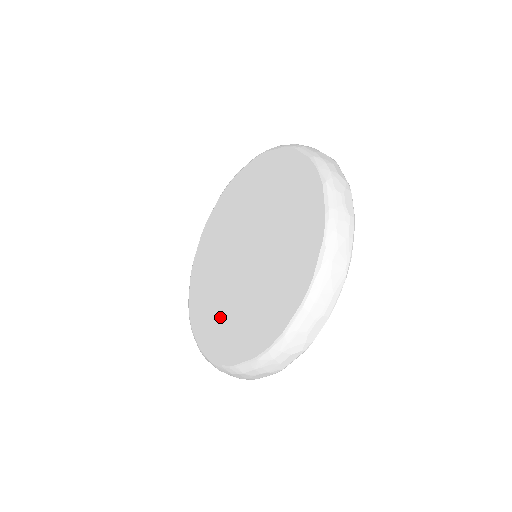
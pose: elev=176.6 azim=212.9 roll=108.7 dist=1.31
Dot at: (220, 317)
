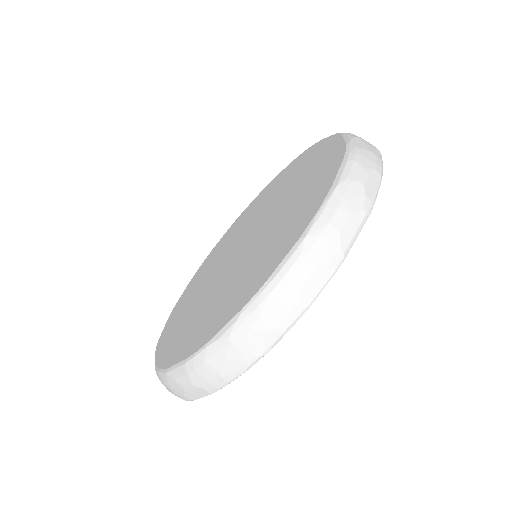
Dot at: (193, 292)
